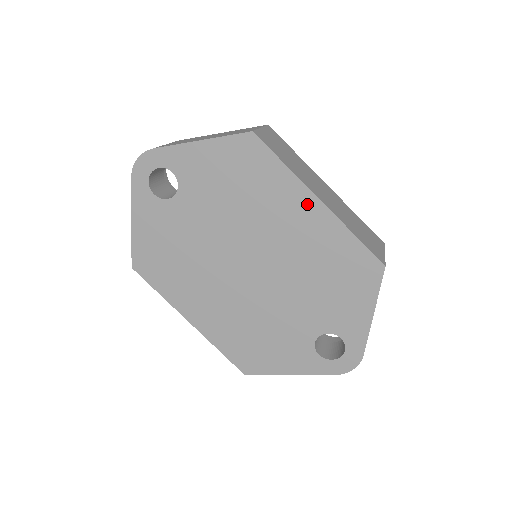
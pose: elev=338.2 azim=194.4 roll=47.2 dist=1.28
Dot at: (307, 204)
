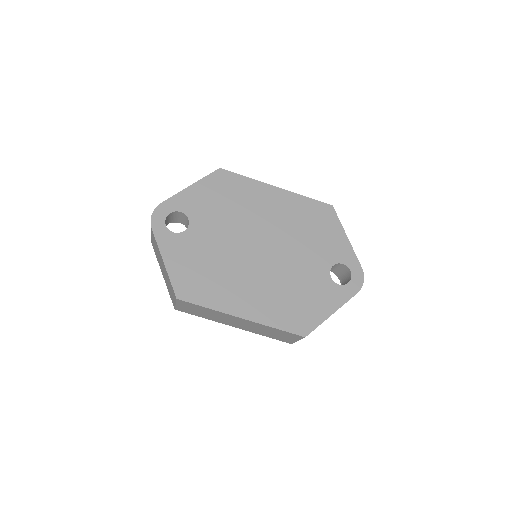
Dot at: (272, 192)
